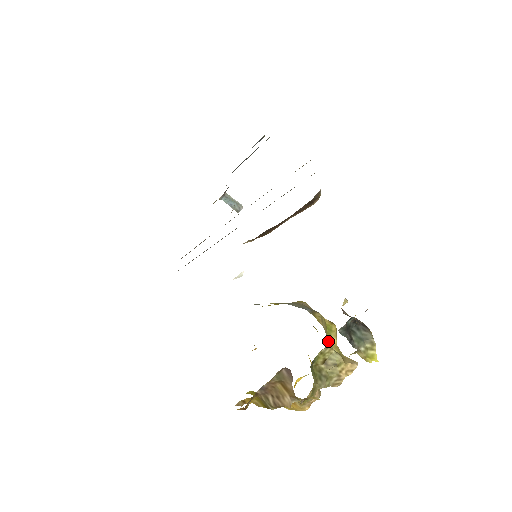
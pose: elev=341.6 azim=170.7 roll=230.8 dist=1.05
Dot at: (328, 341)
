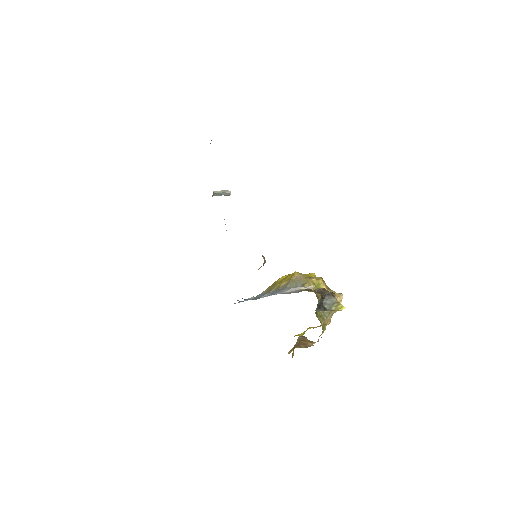
Dot at: occluded
